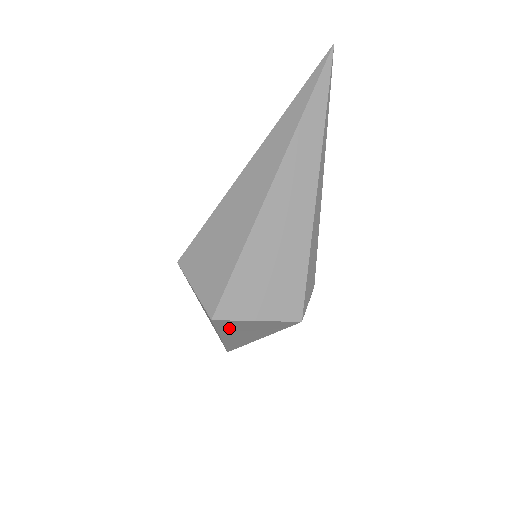
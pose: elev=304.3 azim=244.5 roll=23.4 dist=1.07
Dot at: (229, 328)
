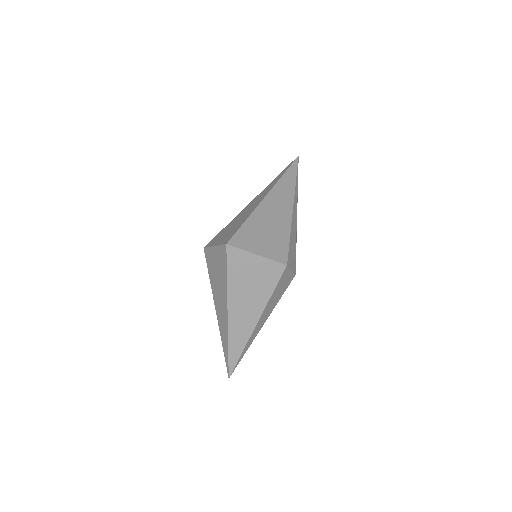
Dot at: (236, 274)
